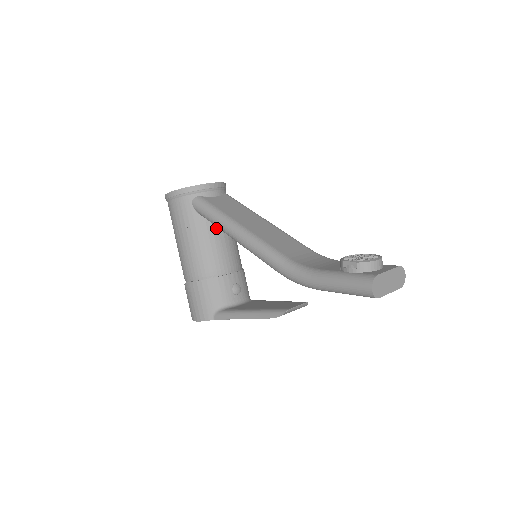
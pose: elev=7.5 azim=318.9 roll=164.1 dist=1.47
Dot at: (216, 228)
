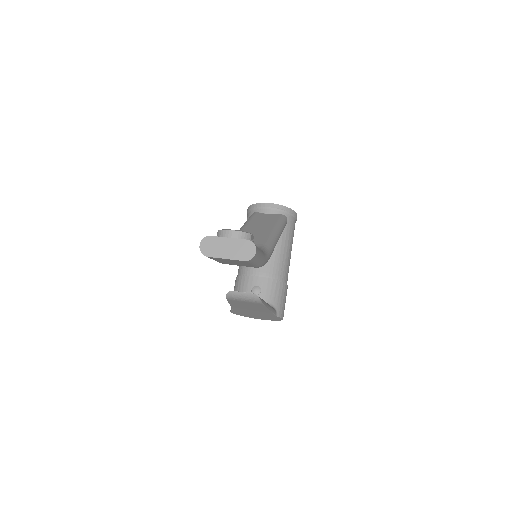
Dot at: occluded
